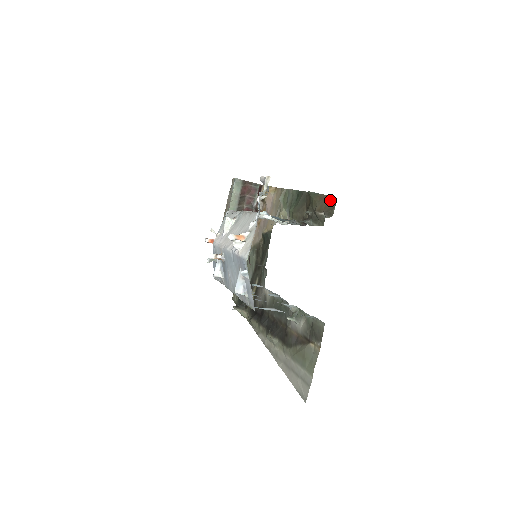
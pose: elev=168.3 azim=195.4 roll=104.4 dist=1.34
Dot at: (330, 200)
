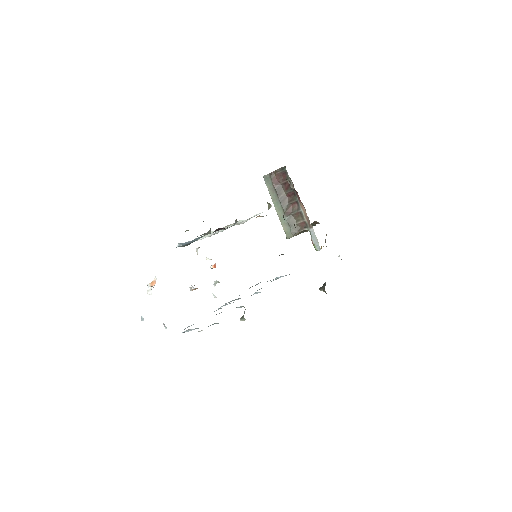
Dot at: occluded
